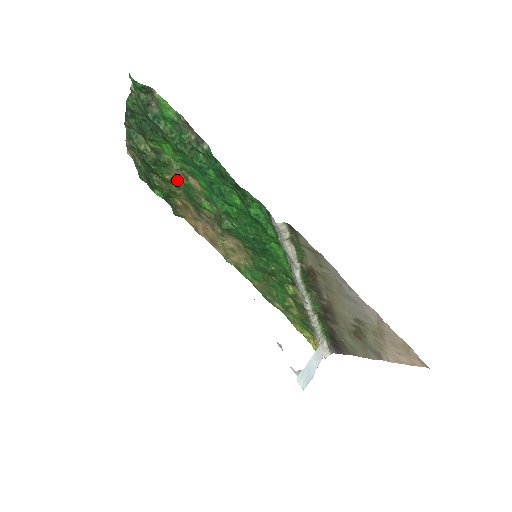
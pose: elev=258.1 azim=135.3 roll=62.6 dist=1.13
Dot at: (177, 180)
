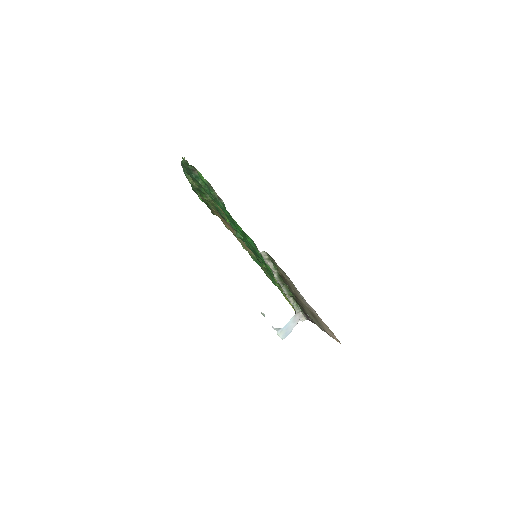
Dot at: (211, 202)
